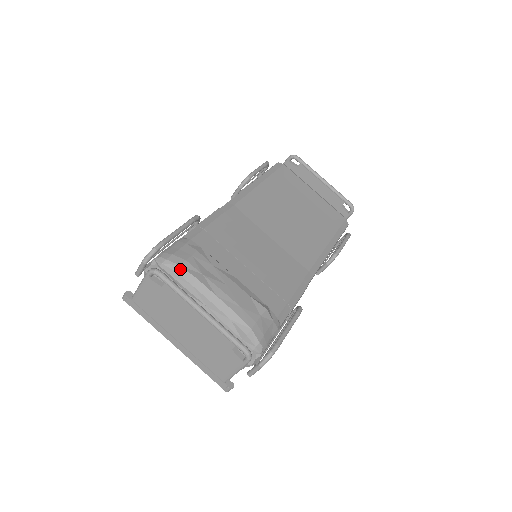
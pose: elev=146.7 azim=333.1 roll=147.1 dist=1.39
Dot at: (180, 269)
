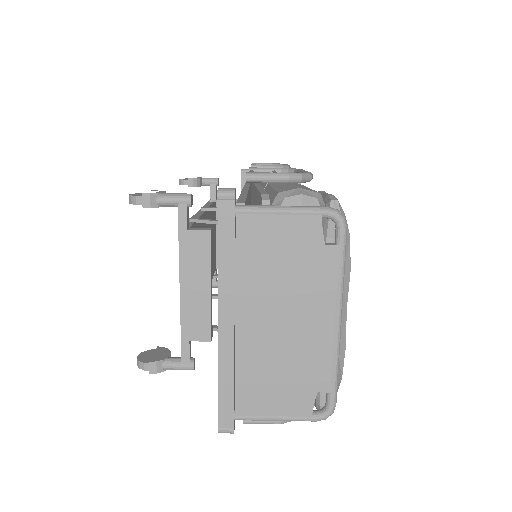
Dot at: (348, 241)
